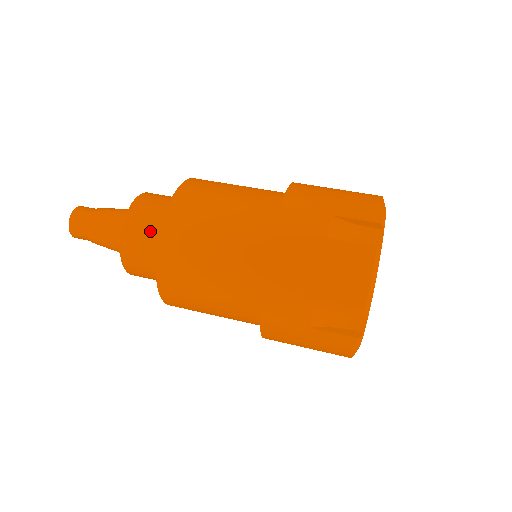
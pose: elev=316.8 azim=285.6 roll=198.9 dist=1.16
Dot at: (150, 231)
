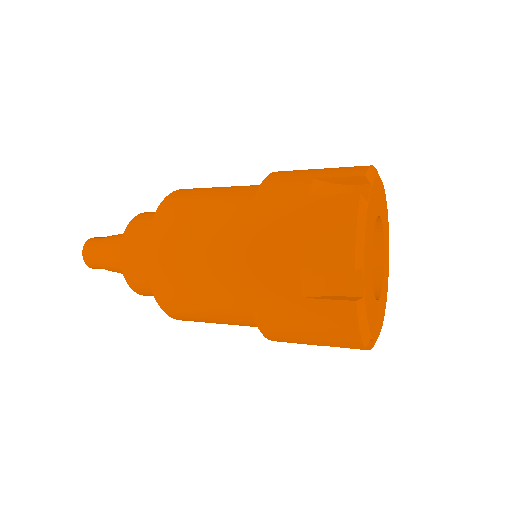
Dot at: occluded
